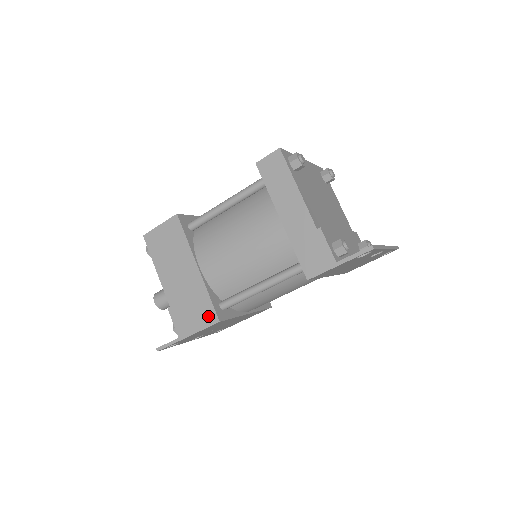
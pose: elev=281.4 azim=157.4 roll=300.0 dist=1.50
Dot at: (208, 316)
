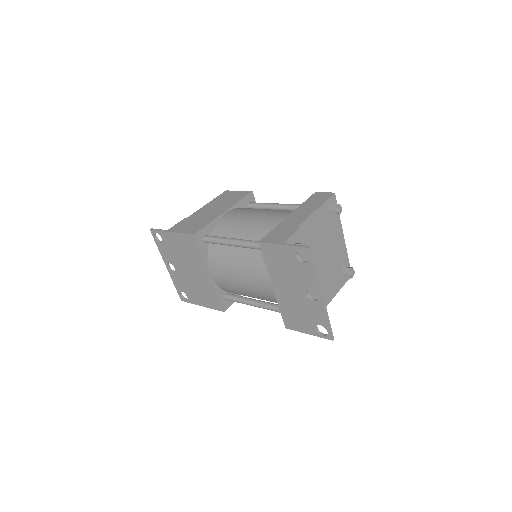
Dot at: (194, 230)
